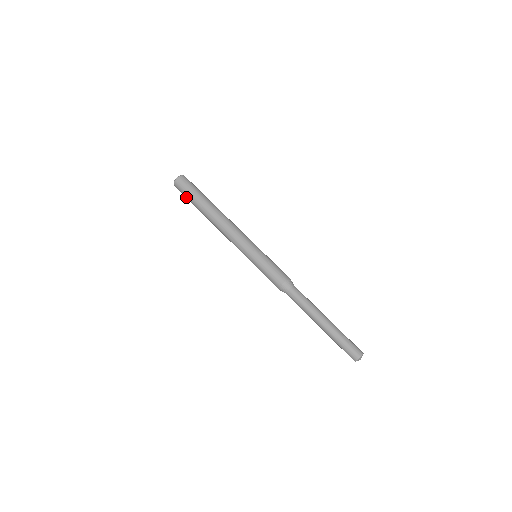
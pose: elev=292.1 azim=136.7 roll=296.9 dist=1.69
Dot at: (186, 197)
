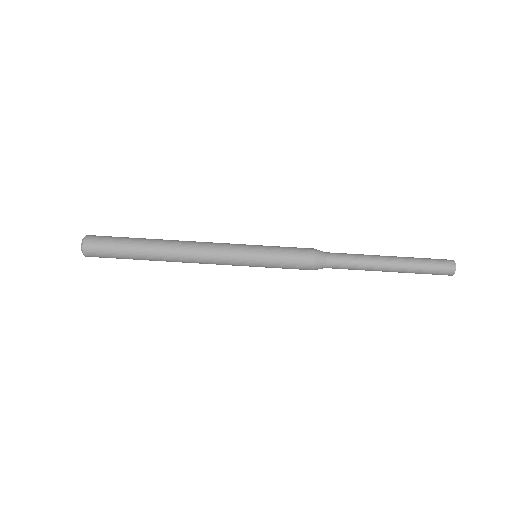
Dot at: occluded
